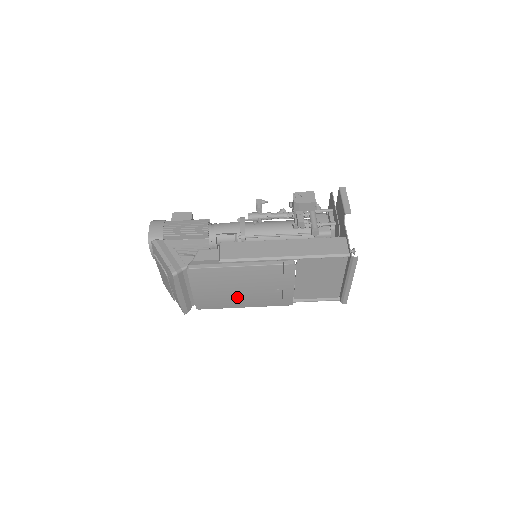
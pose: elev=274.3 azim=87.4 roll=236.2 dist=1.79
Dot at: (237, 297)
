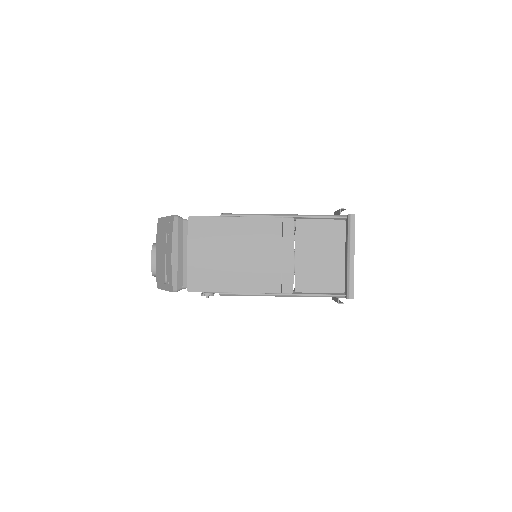
Dot at: (233, 268)
